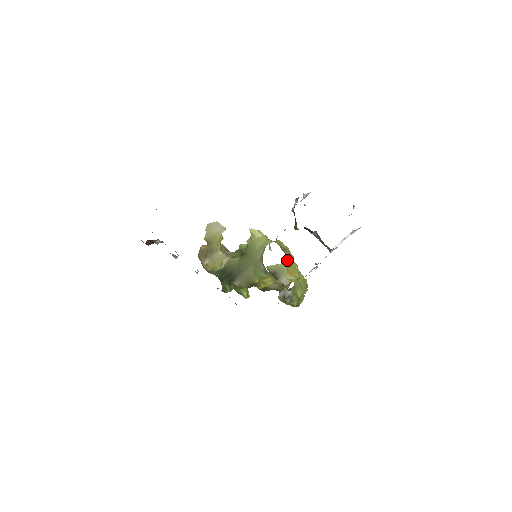
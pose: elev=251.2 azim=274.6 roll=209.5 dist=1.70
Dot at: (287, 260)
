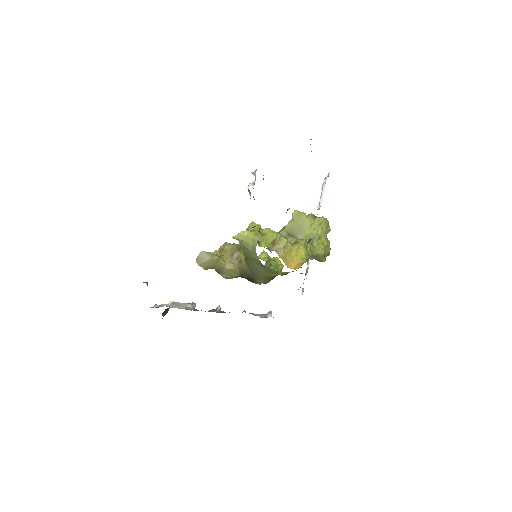
Dot at: (281, 256)
